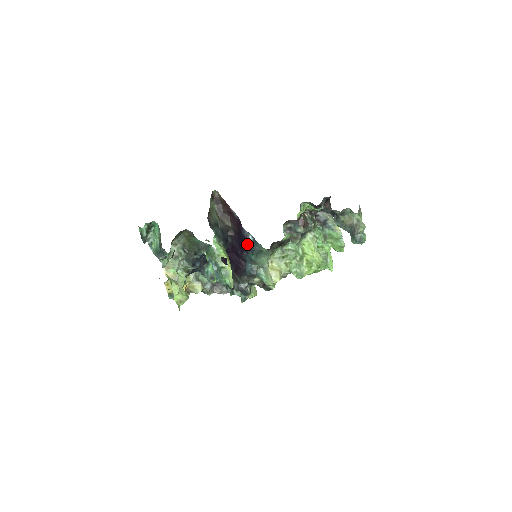
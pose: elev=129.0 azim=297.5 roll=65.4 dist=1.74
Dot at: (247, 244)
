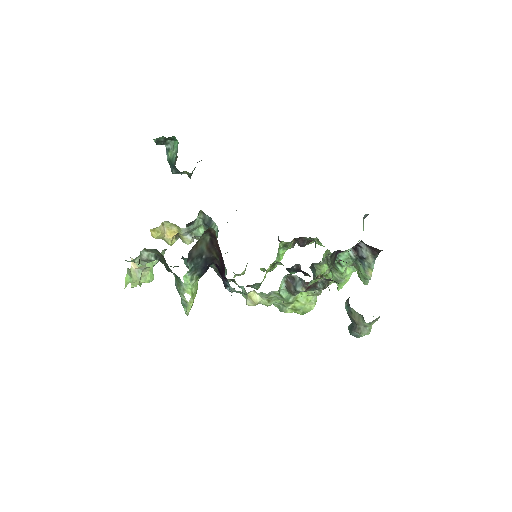
Dot at: occluded
